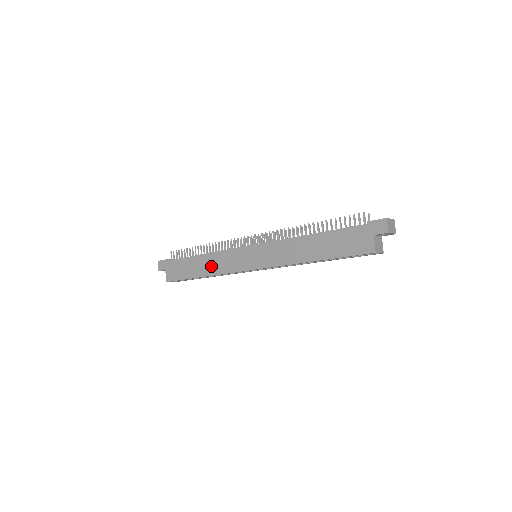
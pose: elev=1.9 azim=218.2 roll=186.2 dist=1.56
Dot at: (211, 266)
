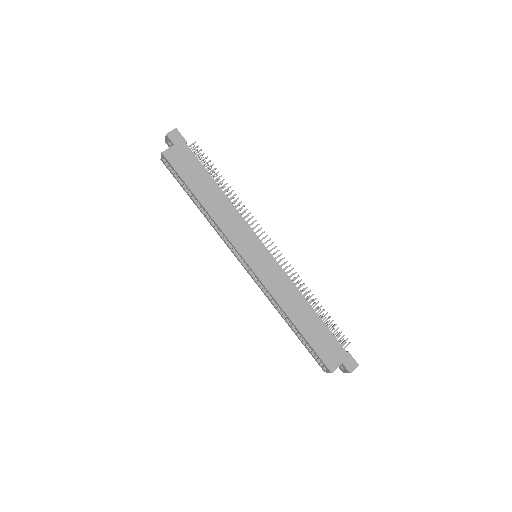
Dot at: (219, 210)
